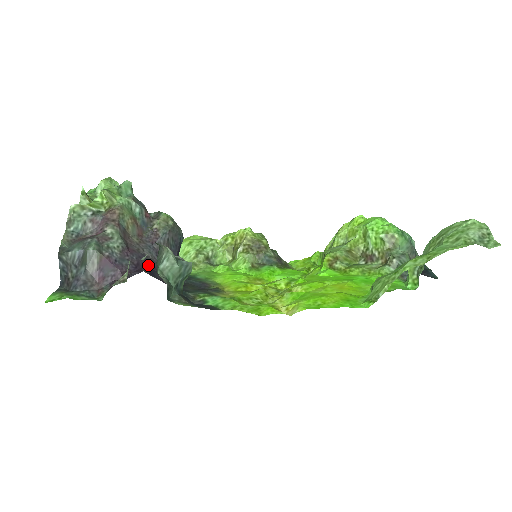
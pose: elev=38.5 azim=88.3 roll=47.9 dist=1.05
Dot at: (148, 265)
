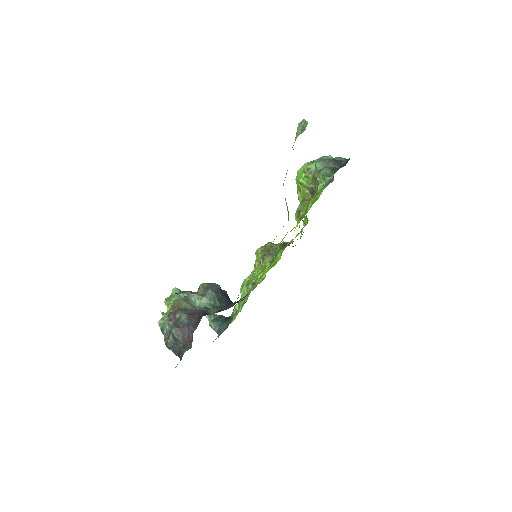
Dot at: (205, 313)
